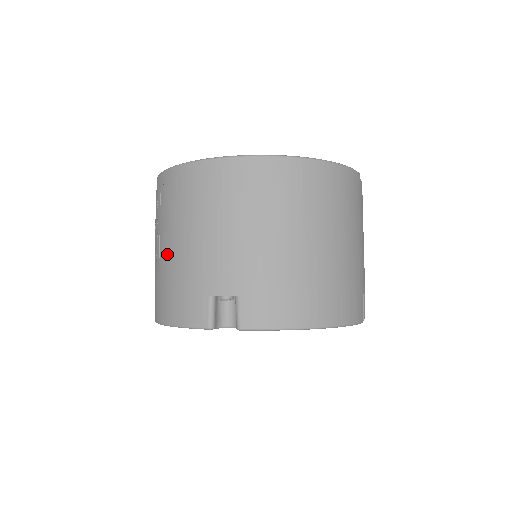
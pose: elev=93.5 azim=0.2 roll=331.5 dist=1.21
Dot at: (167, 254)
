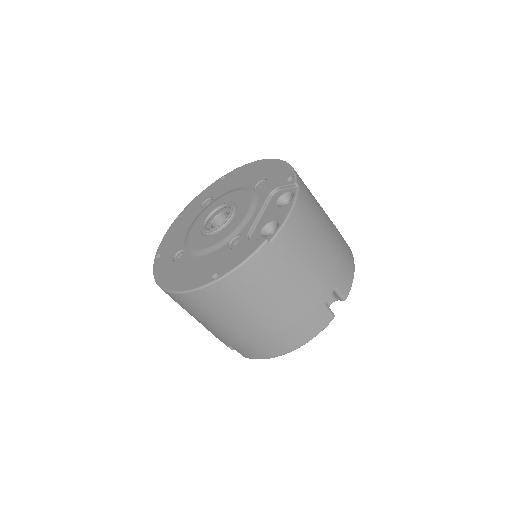
Dot at: occluded
